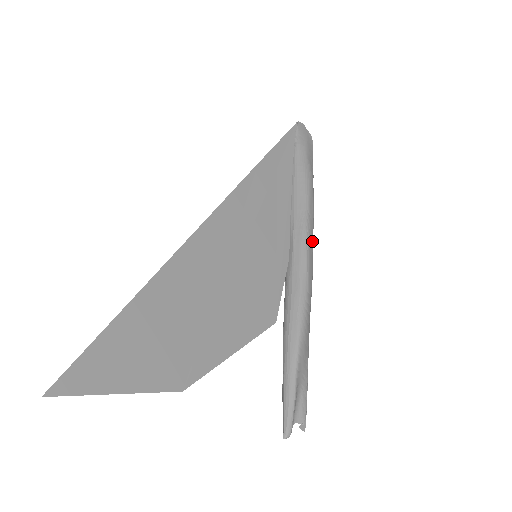
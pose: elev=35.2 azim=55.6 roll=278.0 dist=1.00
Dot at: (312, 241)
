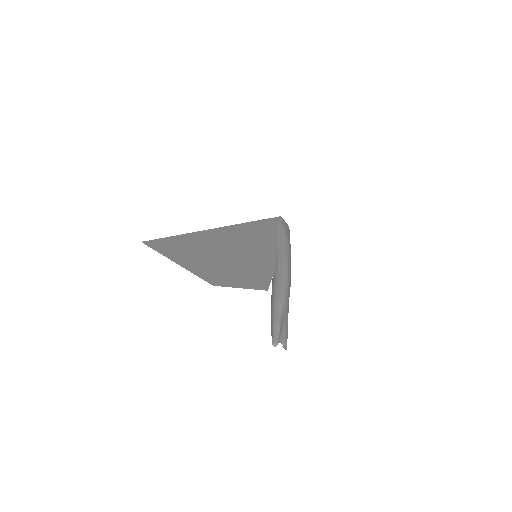
Dot at: (290, 265)
